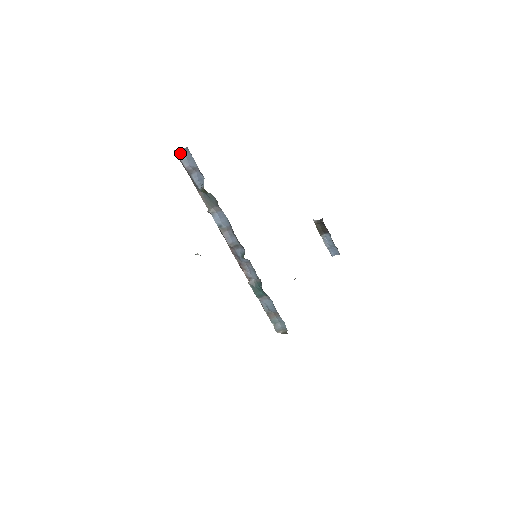
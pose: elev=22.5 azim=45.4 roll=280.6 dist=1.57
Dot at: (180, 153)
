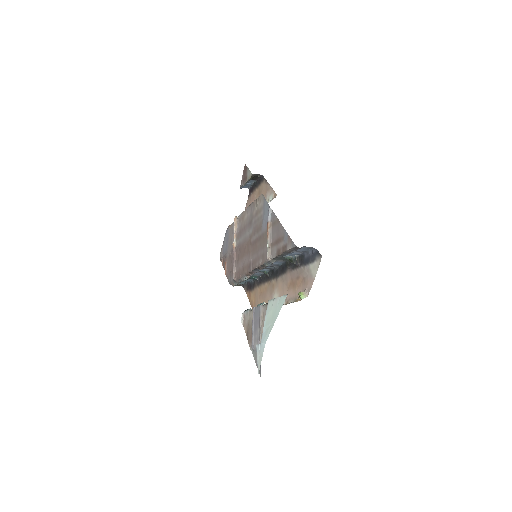
Dot at: occluded
